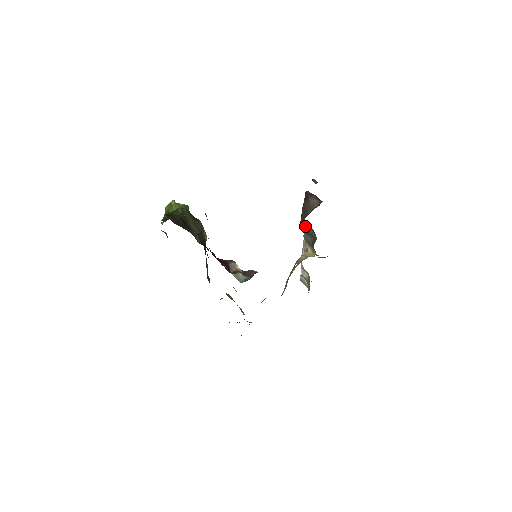
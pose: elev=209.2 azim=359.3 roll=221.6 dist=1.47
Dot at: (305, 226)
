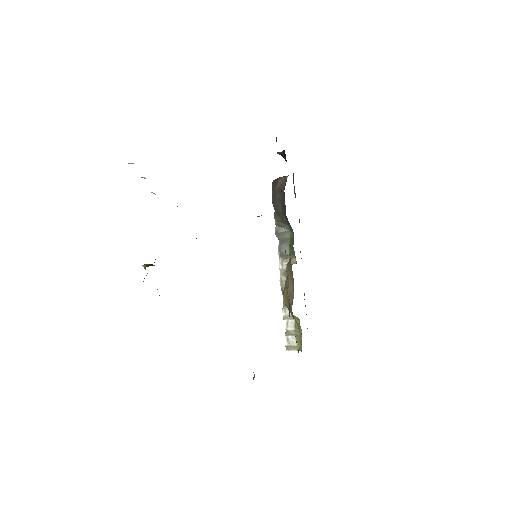
Dot at: (278, 231)
